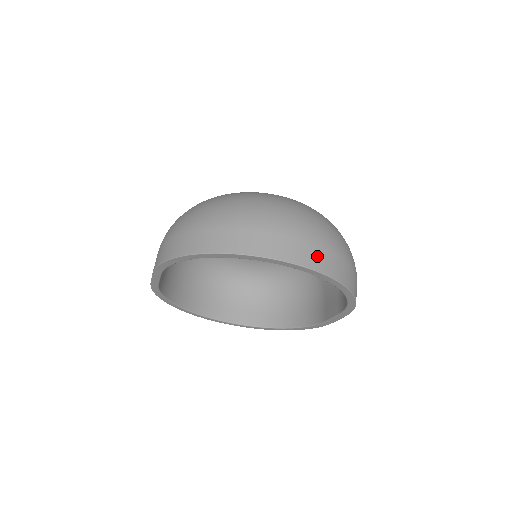
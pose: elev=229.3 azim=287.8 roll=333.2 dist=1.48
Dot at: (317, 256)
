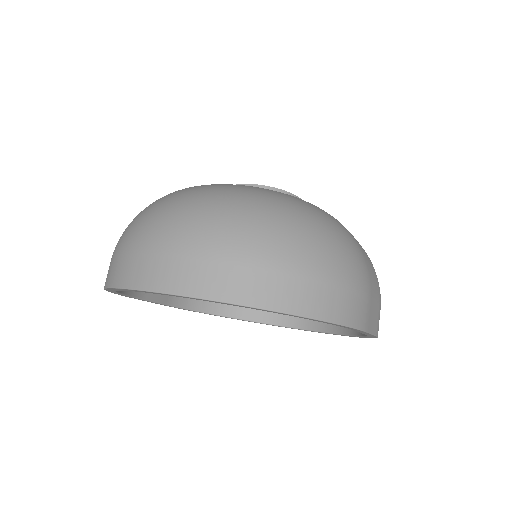
Dot at: (204, 275)
